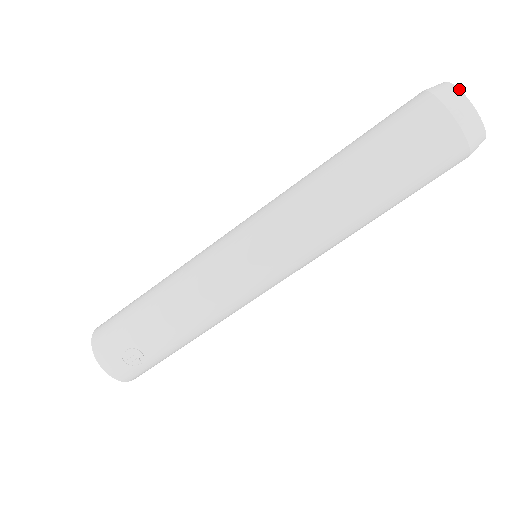
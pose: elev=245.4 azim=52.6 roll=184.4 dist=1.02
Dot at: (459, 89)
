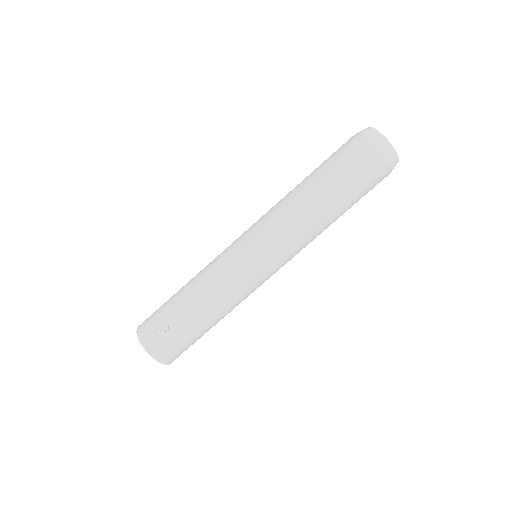
Dot at: (369, 127)
